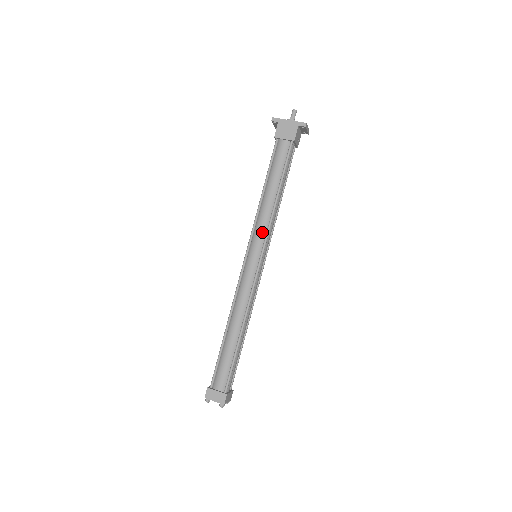
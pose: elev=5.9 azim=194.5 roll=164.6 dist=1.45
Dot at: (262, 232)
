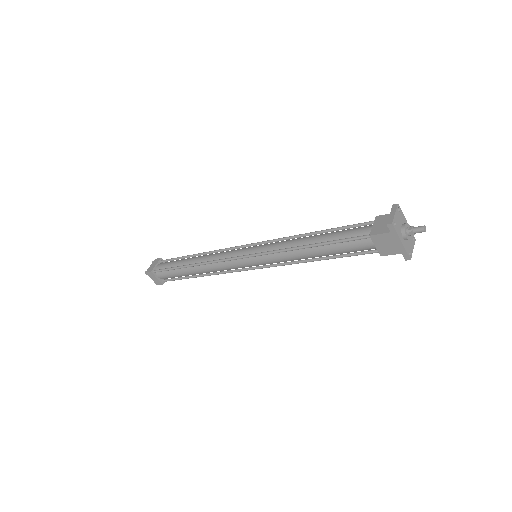
Dot at: (275, 261)
